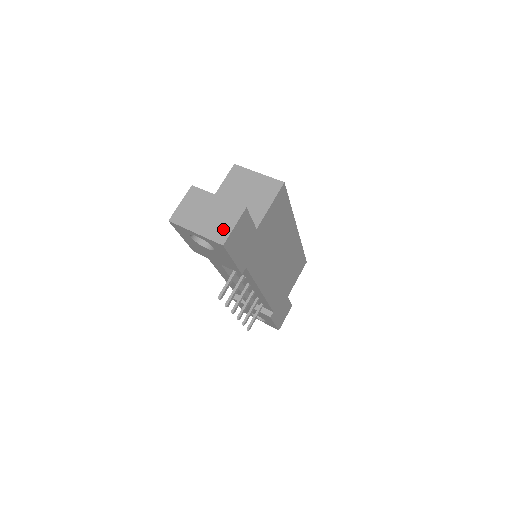
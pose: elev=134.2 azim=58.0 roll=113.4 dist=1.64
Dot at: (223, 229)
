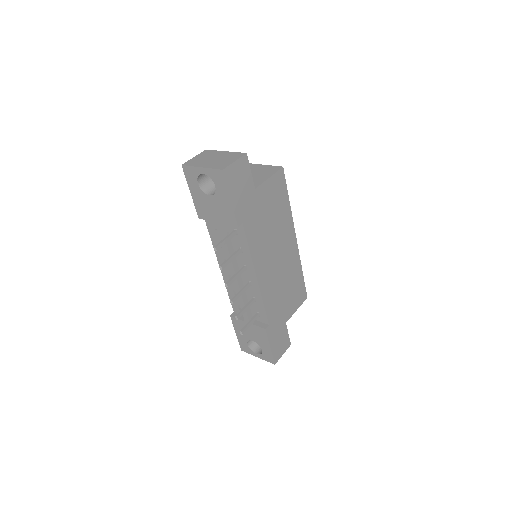
Dot at: (225, 163)
